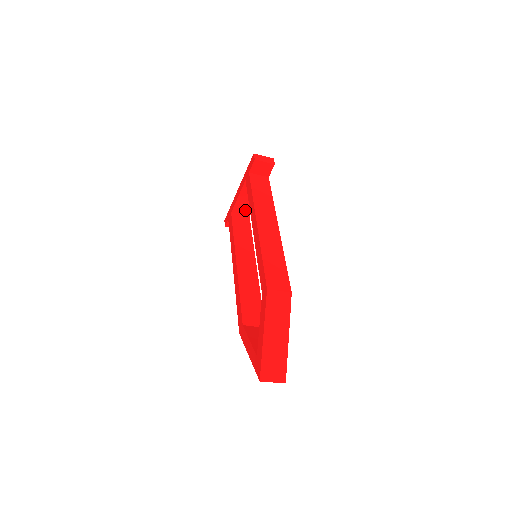
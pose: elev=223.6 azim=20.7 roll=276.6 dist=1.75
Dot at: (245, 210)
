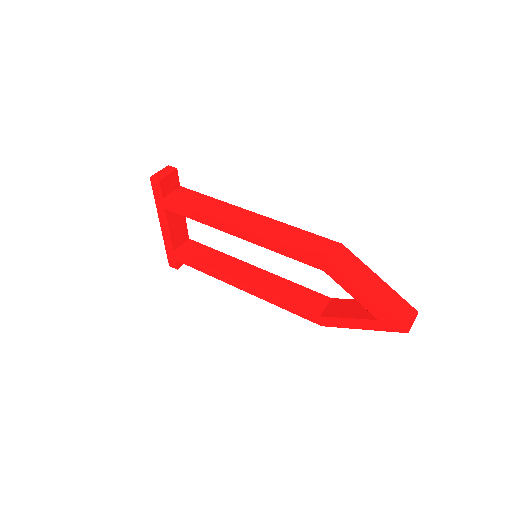
Dot at: (182, 237)
